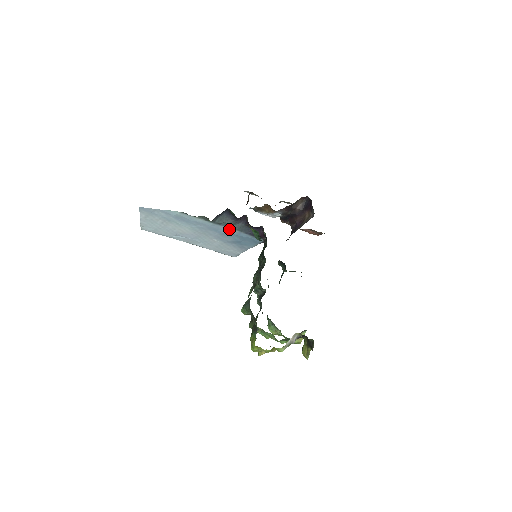
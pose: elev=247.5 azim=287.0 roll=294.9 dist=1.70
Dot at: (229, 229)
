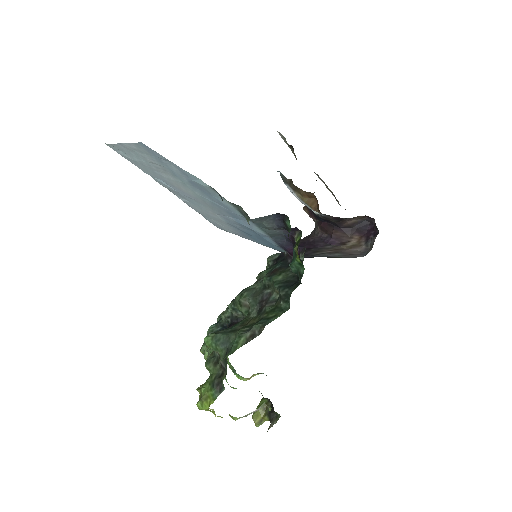
Dot at: (258, 228)
